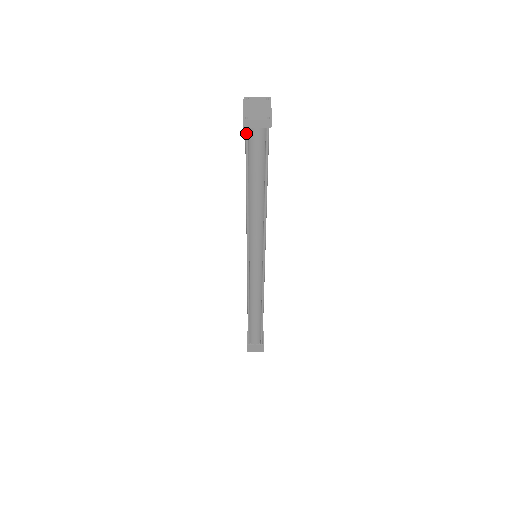
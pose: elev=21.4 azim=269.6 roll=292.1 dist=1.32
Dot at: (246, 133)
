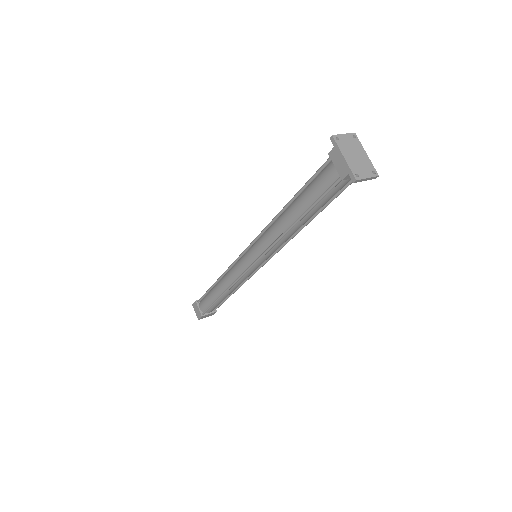
Dot at: (339, 182)
